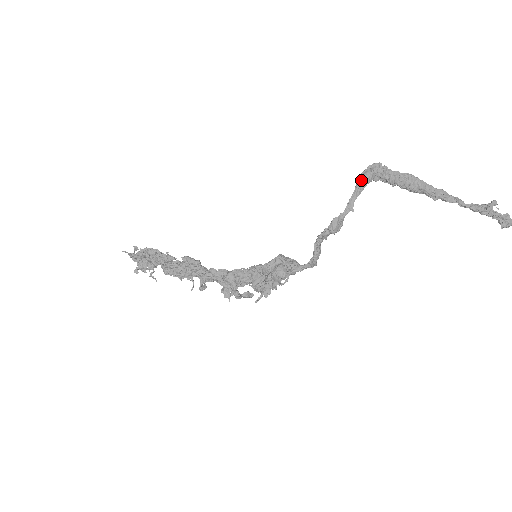
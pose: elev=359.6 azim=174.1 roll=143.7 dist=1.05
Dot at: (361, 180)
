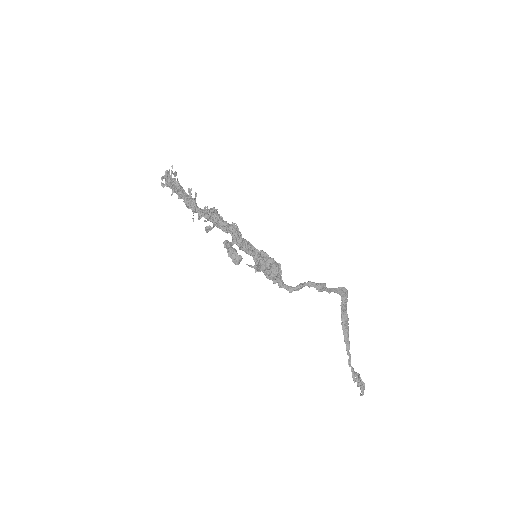
Dot at: (341, 289)
